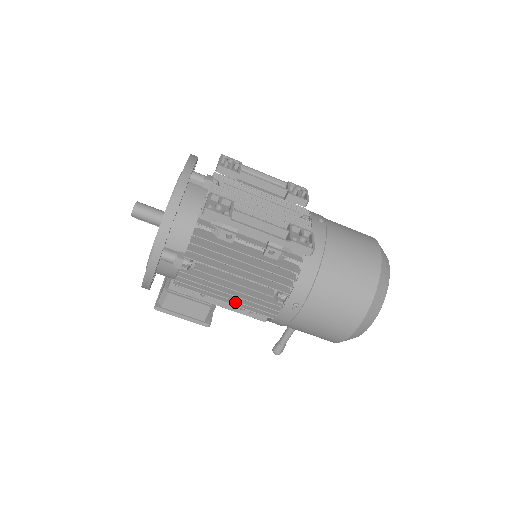
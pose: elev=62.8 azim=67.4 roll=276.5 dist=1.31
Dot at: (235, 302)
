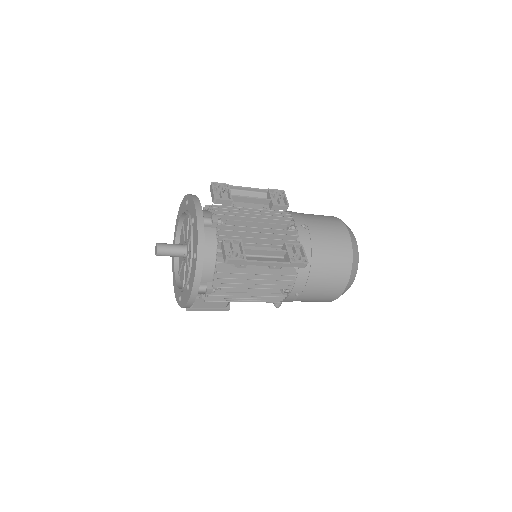
Dot at: occluded
